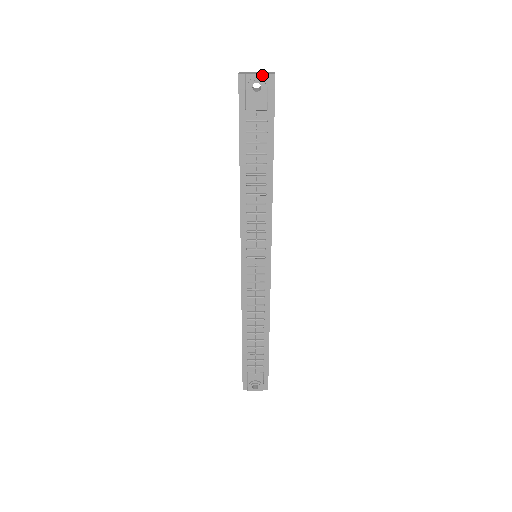
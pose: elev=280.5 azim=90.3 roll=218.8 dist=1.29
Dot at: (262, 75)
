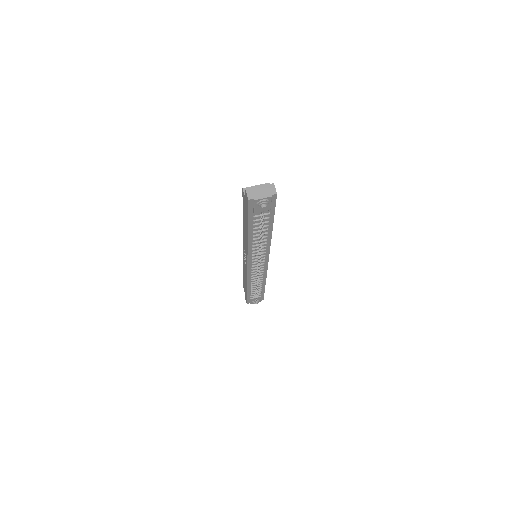
Dot at: (267, 198)
